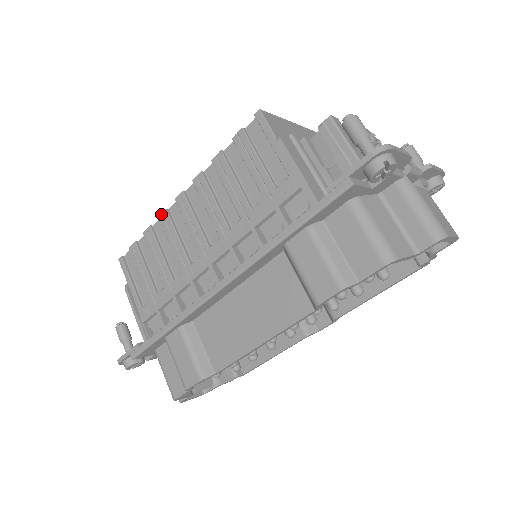
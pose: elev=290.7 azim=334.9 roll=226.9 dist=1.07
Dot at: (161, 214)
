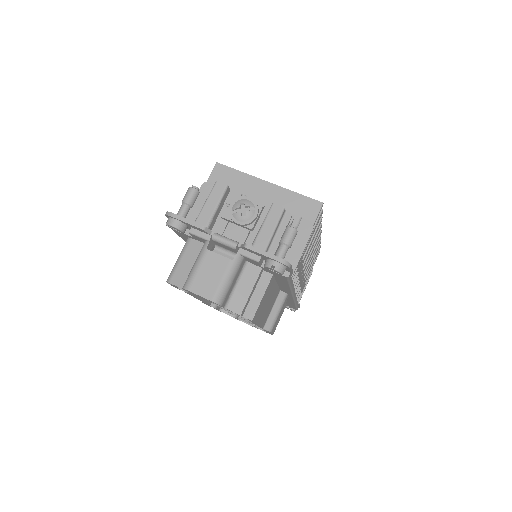
Dot at: occluded
